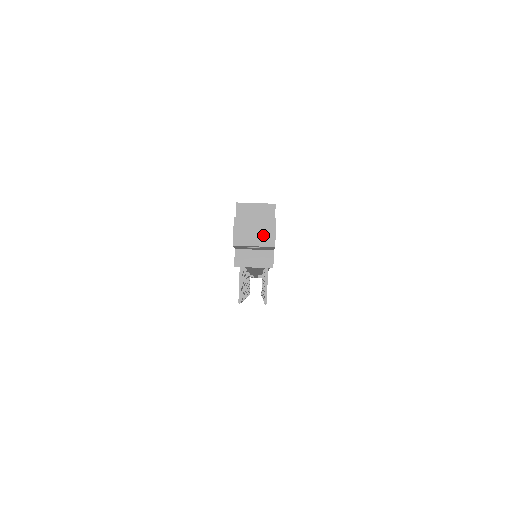
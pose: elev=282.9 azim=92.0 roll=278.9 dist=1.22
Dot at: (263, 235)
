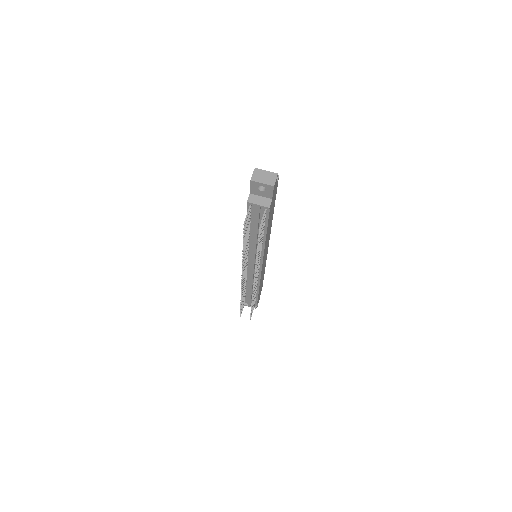
Dot at: (269, 179)
